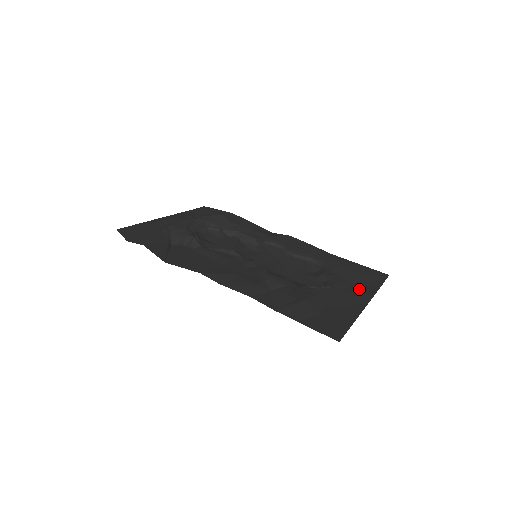
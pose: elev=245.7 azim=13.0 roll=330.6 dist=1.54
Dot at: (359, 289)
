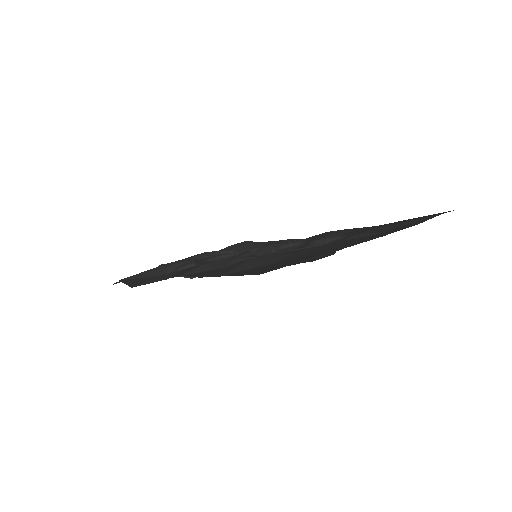
Dot at: occluded
